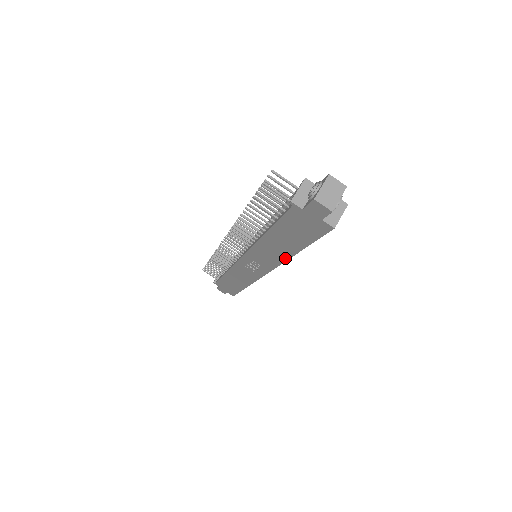
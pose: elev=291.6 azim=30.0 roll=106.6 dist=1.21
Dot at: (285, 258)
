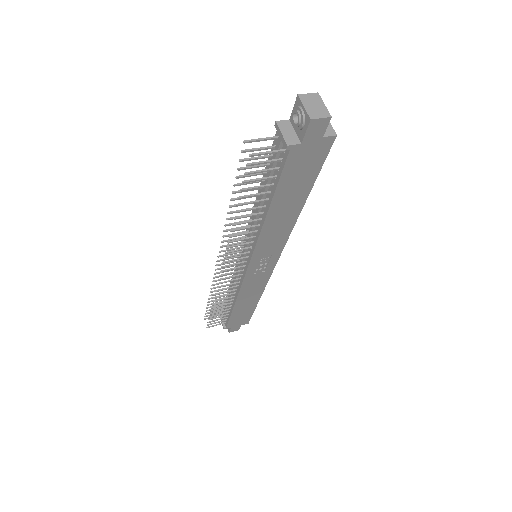
Dot at: (293, 222)
